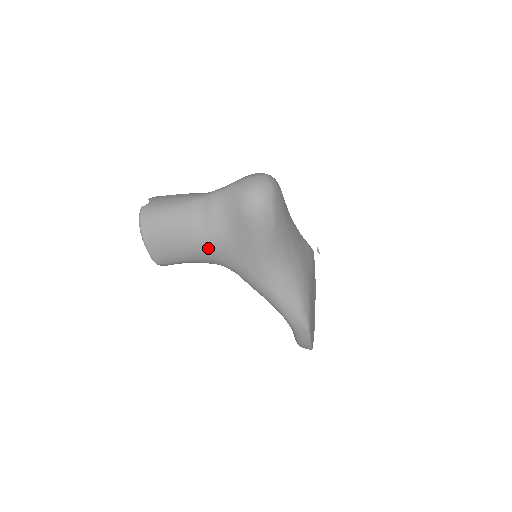
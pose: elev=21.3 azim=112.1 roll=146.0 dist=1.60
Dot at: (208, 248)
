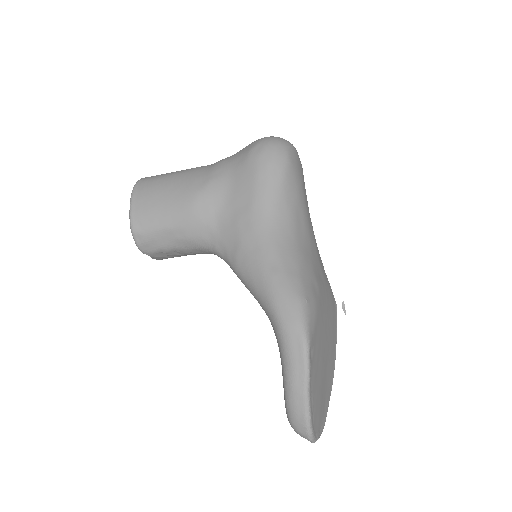
Dot at: (199, 199)
